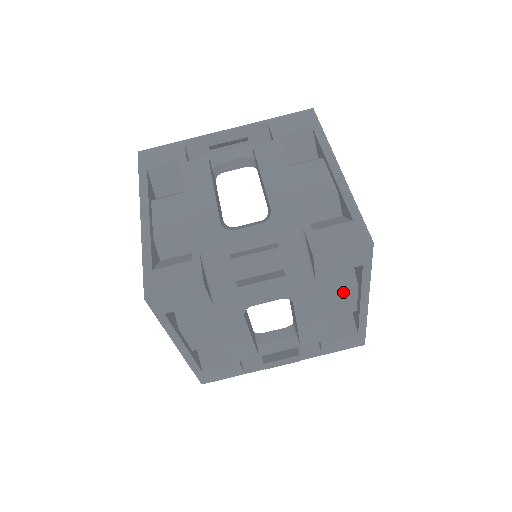
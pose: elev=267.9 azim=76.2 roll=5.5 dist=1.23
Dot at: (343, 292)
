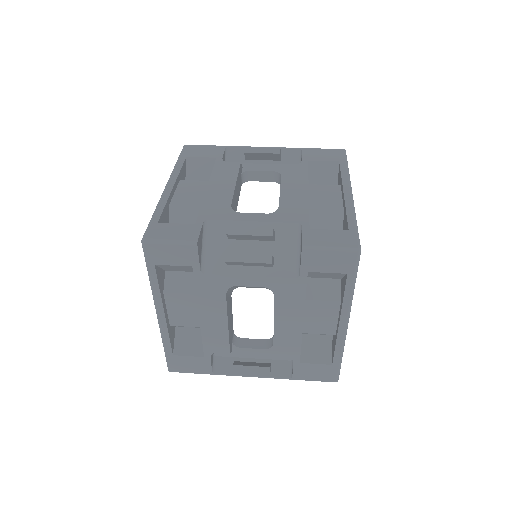
Dot at: (325, 305)
